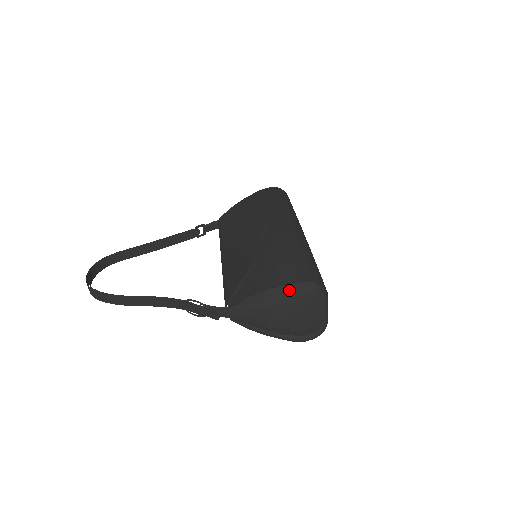
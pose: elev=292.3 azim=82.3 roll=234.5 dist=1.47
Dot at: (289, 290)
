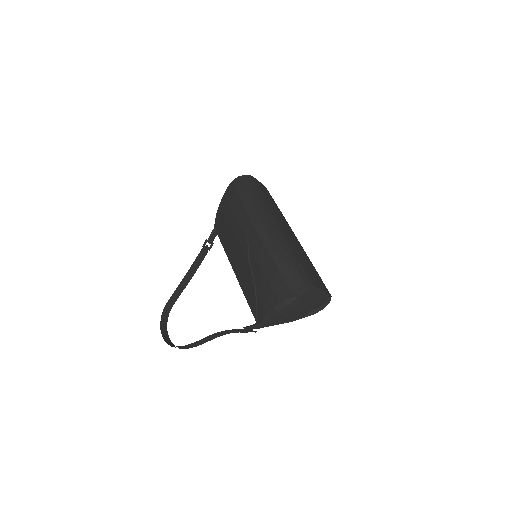
Dot at: (288, 299)
